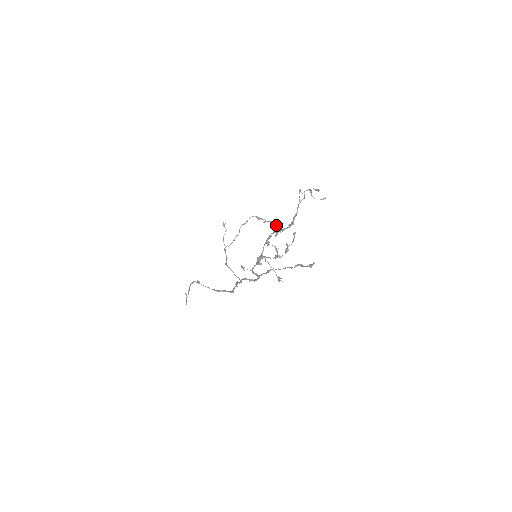
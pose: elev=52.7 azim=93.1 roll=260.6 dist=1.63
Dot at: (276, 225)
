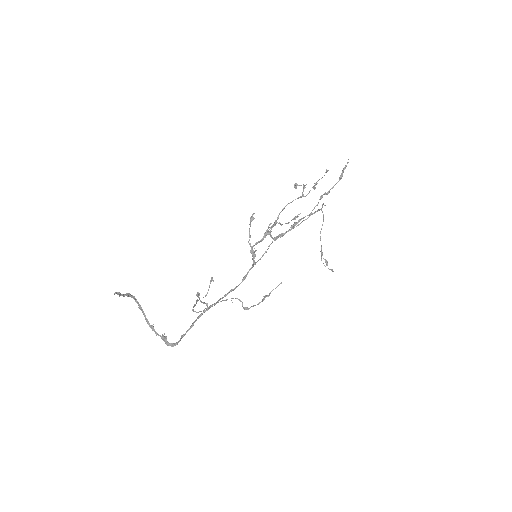
Dot at: (273, 289)
